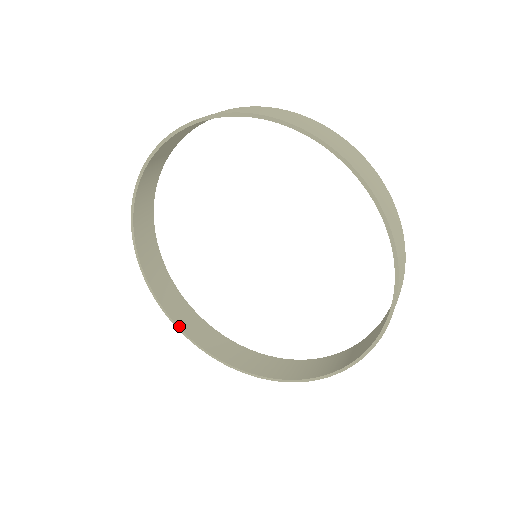
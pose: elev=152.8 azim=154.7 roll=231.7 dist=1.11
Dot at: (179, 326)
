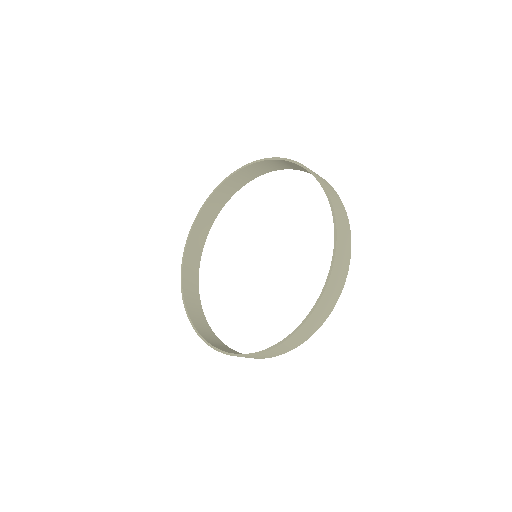
Dot at: (183, 273)
